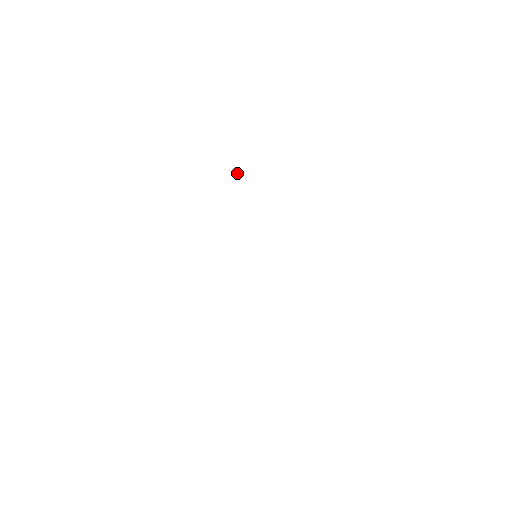
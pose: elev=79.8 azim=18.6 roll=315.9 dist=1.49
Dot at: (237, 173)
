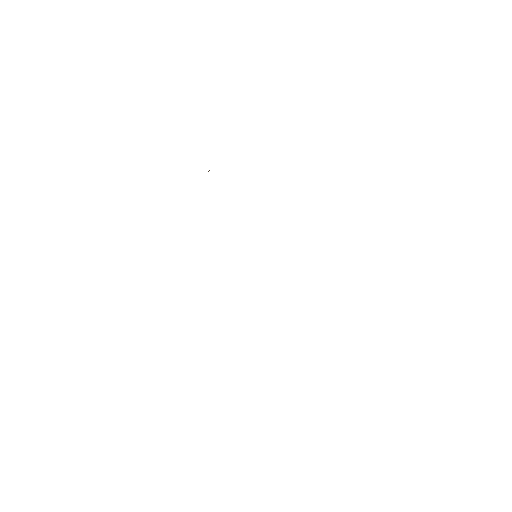
Dot at: occluded
